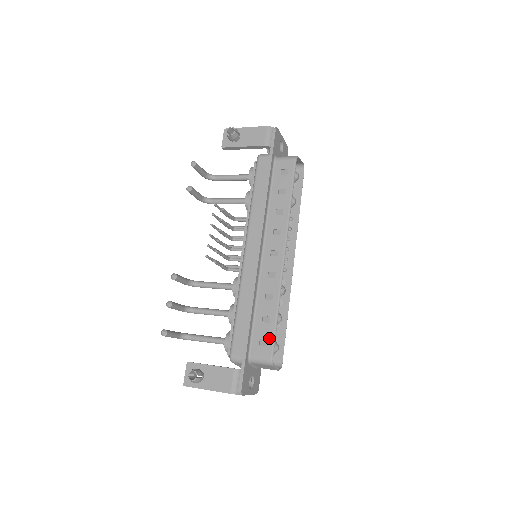
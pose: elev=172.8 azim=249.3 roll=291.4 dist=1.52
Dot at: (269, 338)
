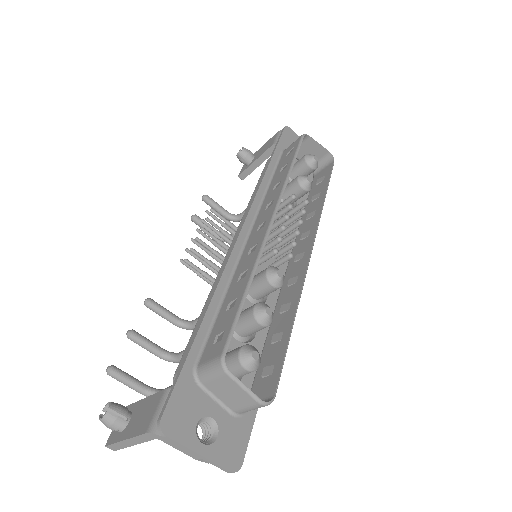
Dot at: (227, 327)
